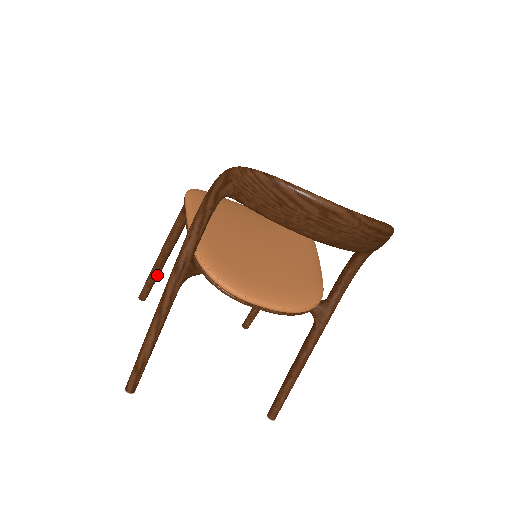
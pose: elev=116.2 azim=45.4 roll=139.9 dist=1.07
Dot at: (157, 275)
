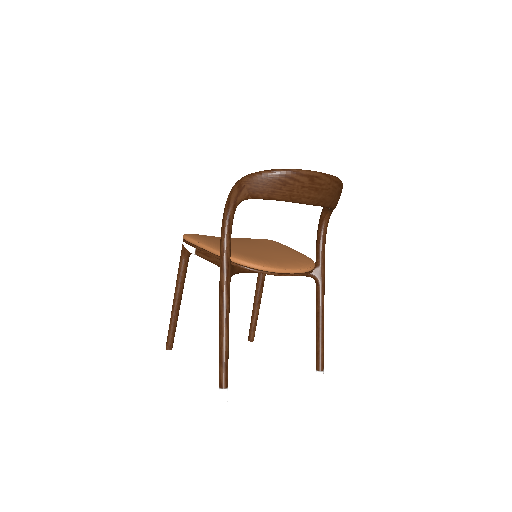
Dot at: (177, 320)
